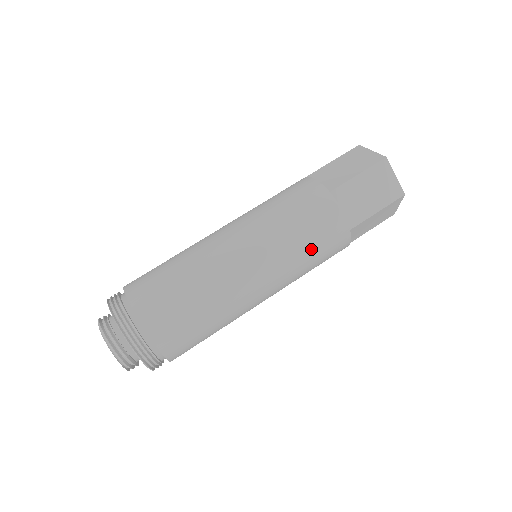
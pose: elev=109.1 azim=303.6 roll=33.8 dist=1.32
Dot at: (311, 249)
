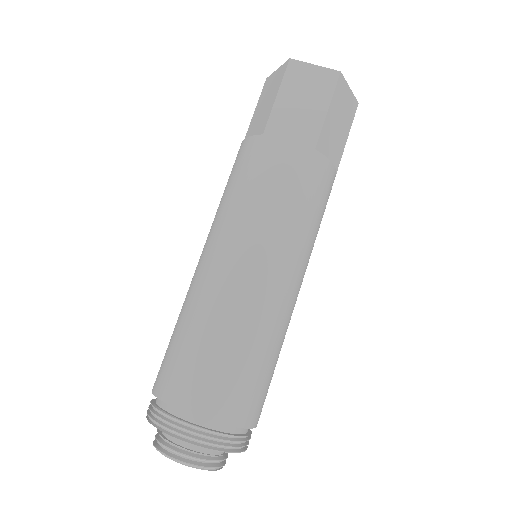
Dot at: (320, 222)
